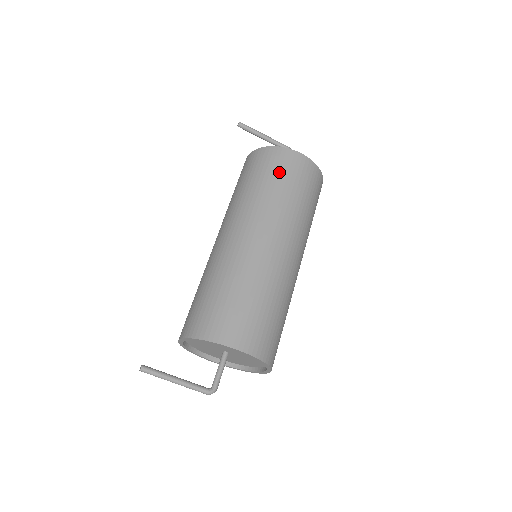
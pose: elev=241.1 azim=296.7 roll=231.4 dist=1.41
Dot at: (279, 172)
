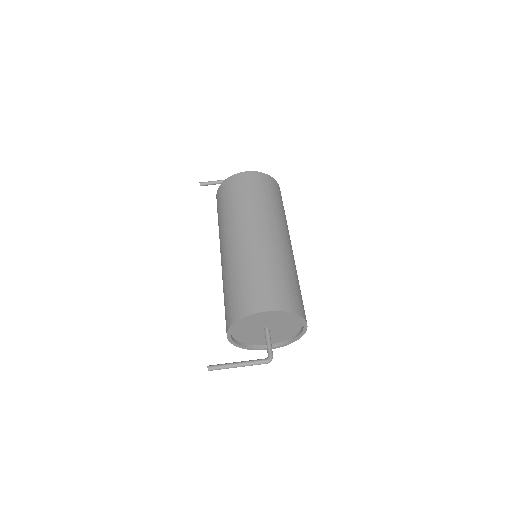
Dot at: (237, 191)
